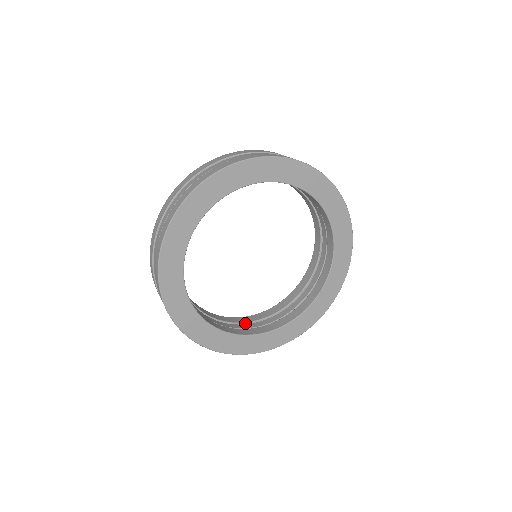
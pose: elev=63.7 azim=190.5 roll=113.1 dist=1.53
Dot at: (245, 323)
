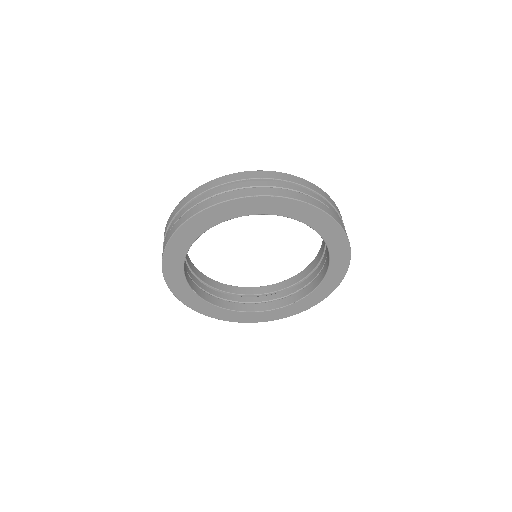
Dot at: (208, 285)
